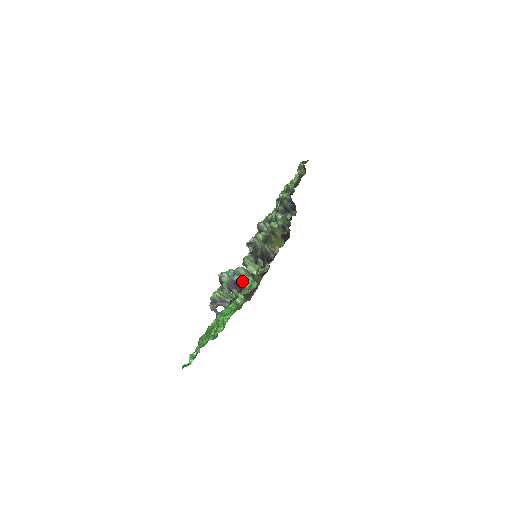
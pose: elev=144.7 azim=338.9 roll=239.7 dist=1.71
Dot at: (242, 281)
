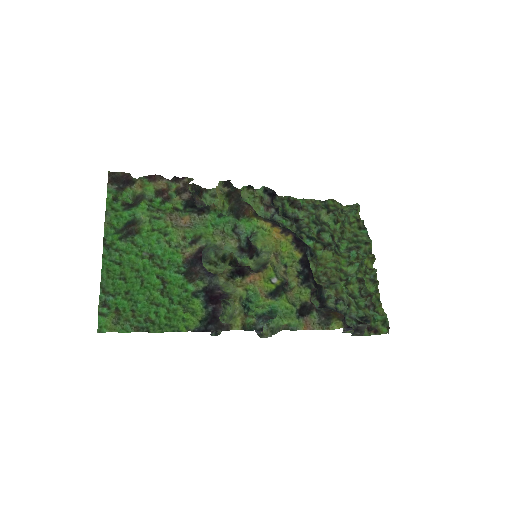
Dot at: (202, 251)
